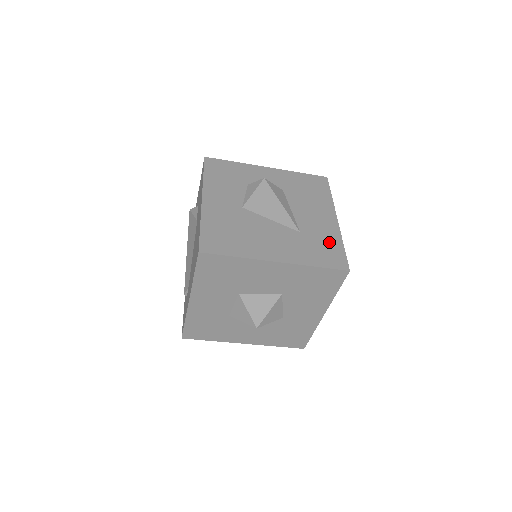
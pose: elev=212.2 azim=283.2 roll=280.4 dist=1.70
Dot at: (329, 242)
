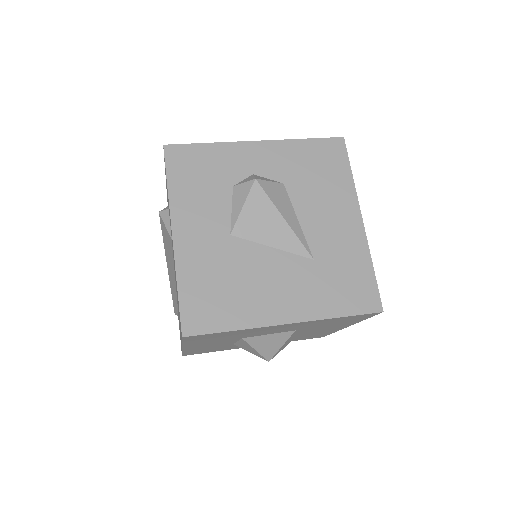
Dot at: (354, 267)
